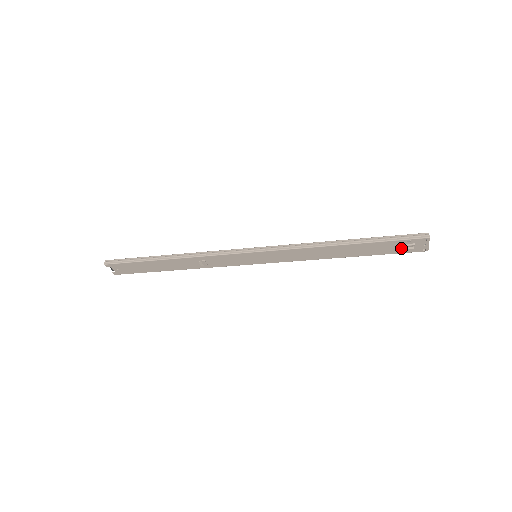
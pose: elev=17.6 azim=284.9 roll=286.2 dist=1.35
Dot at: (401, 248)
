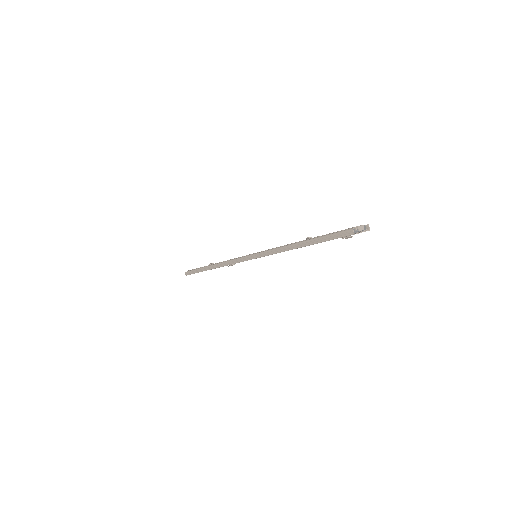
Dot at: occluded
